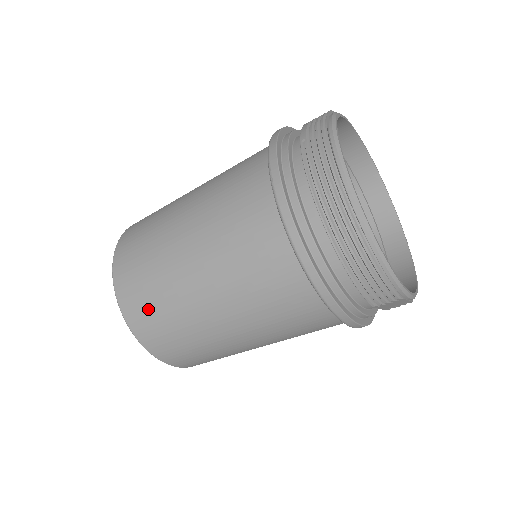
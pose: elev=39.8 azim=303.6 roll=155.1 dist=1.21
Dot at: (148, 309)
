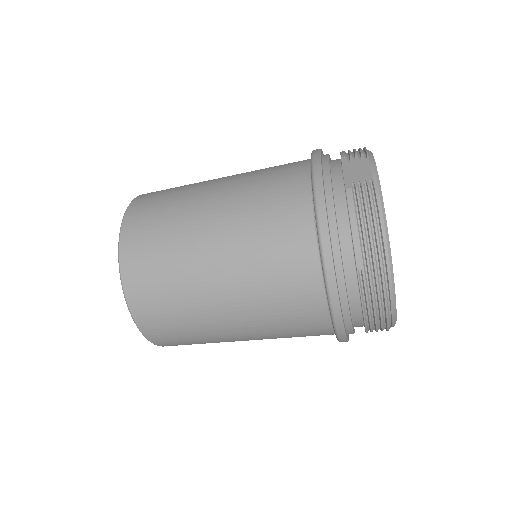
Dot at: (185, 344)
